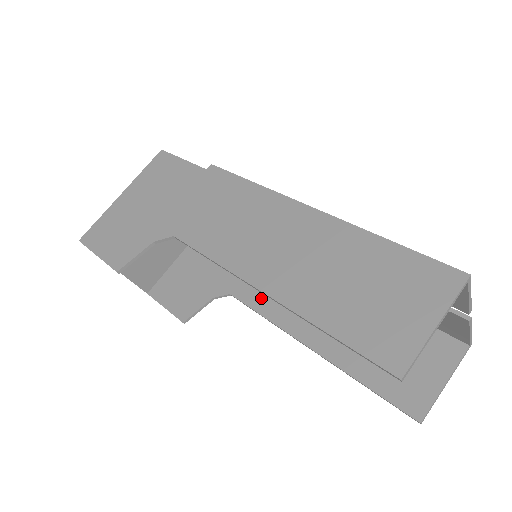
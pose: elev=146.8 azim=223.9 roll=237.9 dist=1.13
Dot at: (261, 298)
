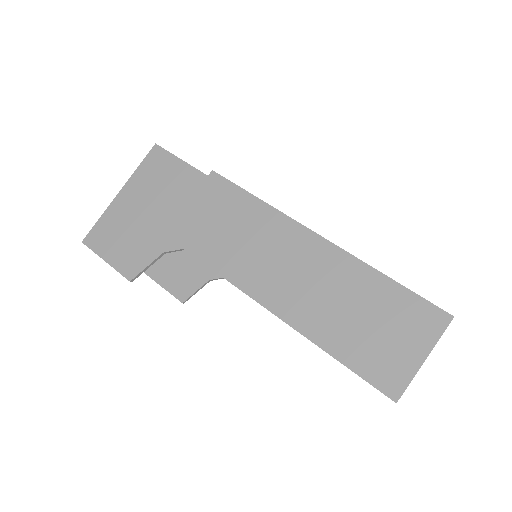
Dot at: occluded
